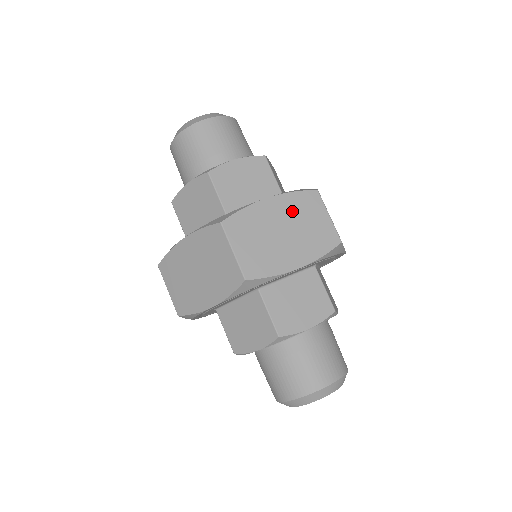
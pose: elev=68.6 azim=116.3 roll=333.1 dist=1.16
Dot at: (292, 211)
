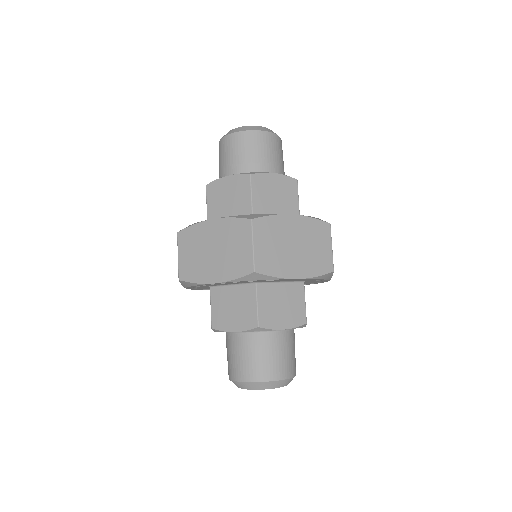
Dot at: (306, 232)
